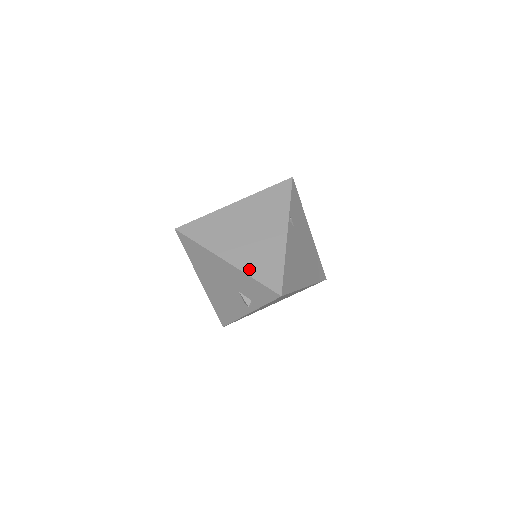
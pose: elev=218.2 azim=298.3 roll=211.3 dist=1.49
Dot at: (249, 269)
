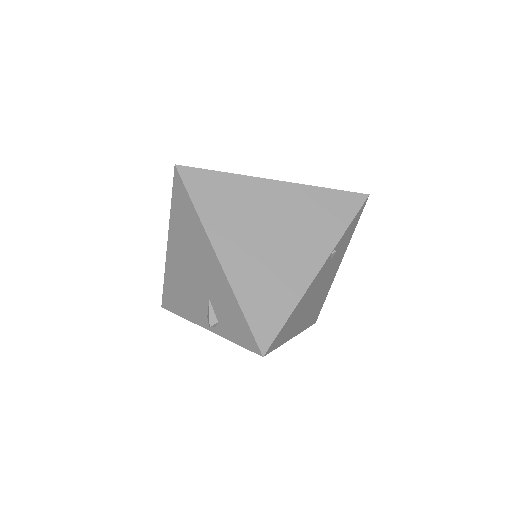
Dot at: (242, 290)
